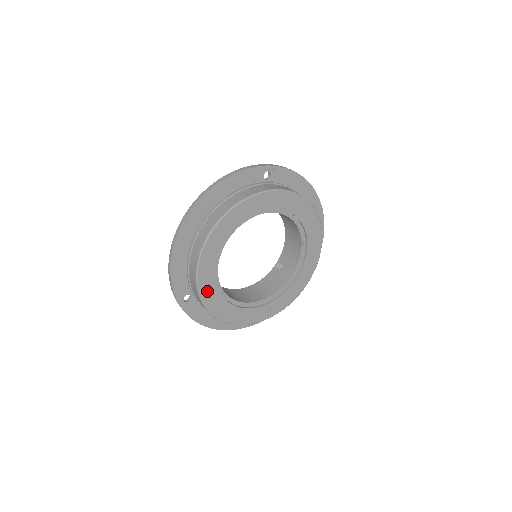
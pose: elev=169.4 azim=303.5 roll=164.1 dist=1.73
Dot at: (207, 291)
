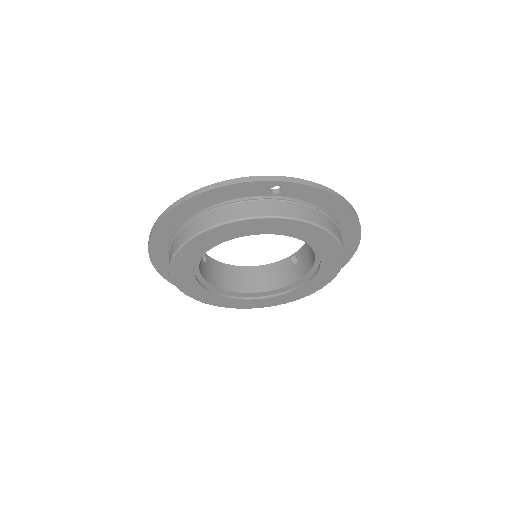
Dot at: (184, 283)
